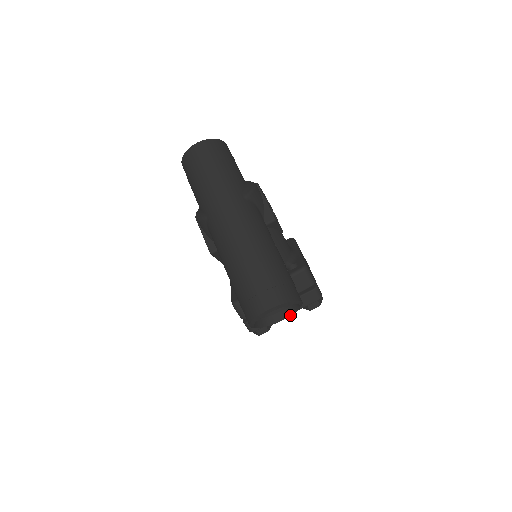
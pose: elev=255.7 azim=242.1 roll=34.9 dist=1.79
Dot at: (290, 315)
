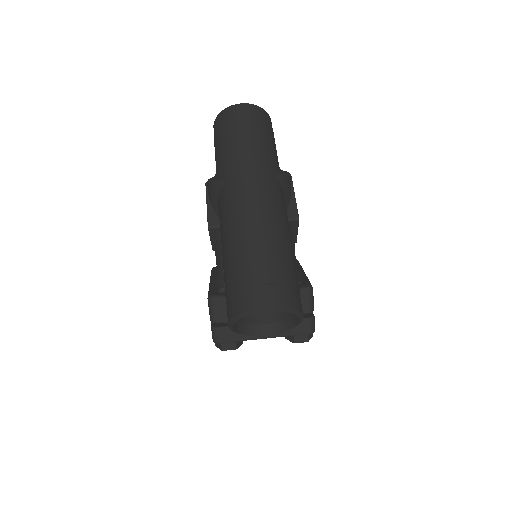
Dot at: (278, 332)
